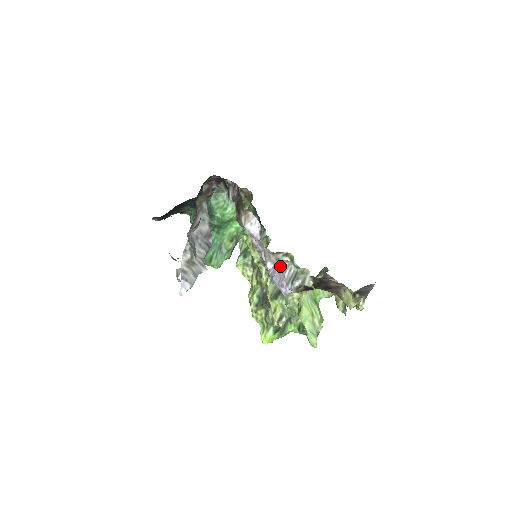
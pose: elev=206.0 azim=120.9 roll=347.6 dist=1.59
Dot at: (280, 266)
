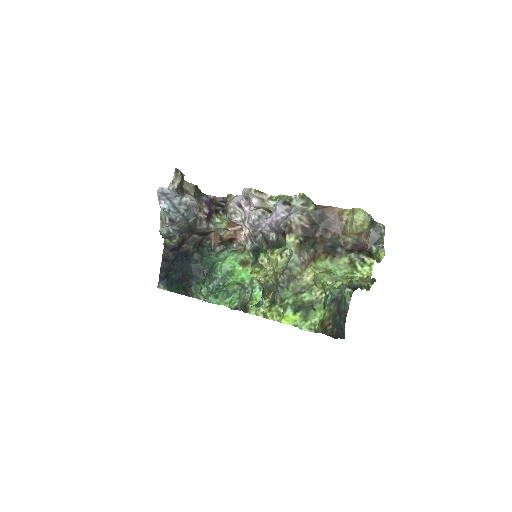
Dot at: occluded
